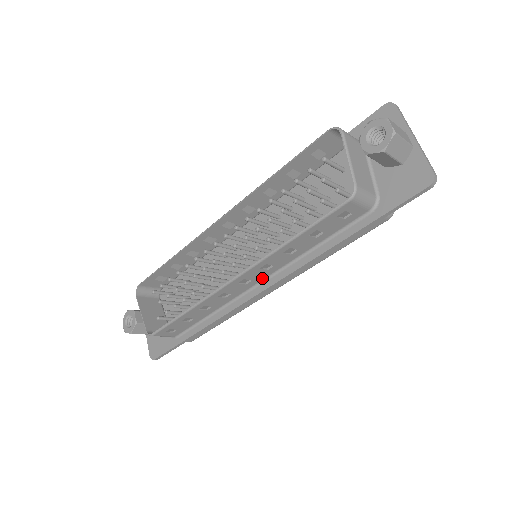
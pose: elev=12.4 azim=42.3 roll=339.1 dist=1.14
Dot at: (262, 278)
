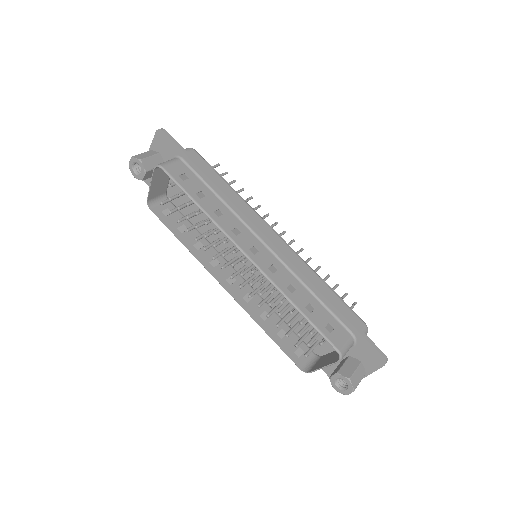
Dot at: occluded
